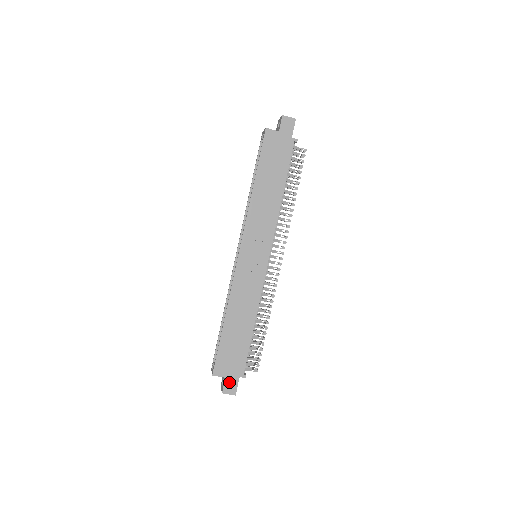
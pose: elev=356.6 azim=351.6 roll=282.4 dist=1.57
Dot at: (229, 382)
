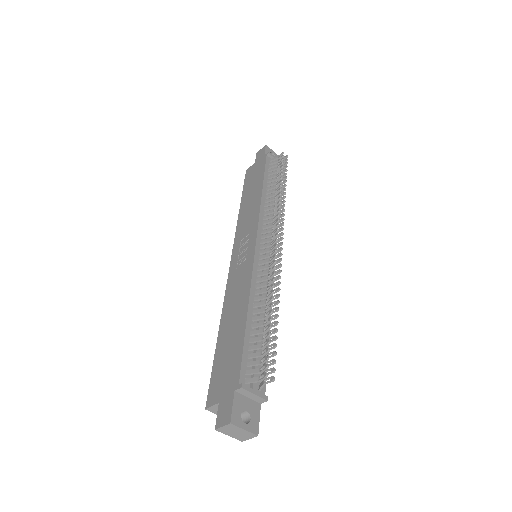
Dot at: (223, 407)
